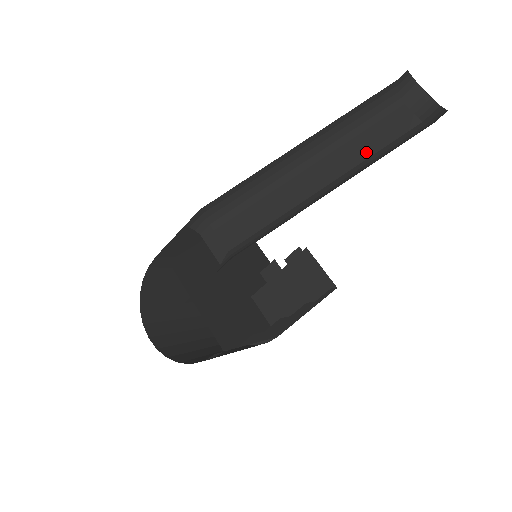
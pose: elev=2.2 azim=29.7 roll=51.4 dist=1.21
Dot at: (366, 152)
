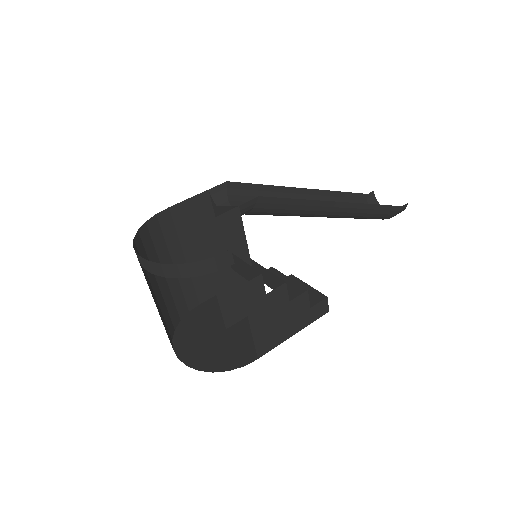
Dot at: occluded
